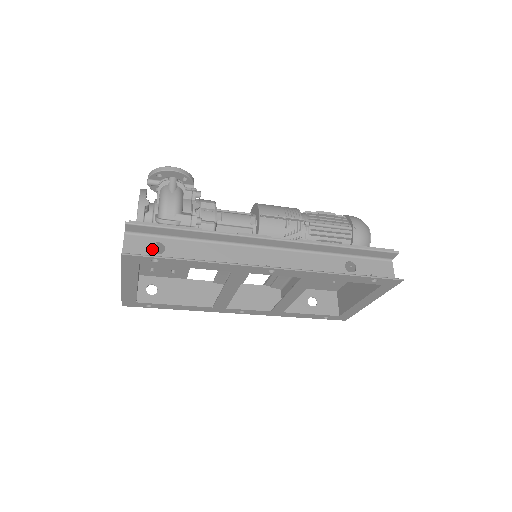
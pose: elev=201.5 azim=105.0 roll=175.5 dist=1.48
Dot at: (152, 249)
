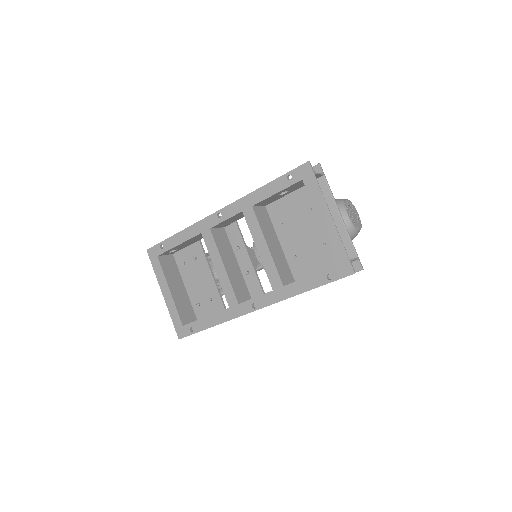
Dot at: (186, 274)
